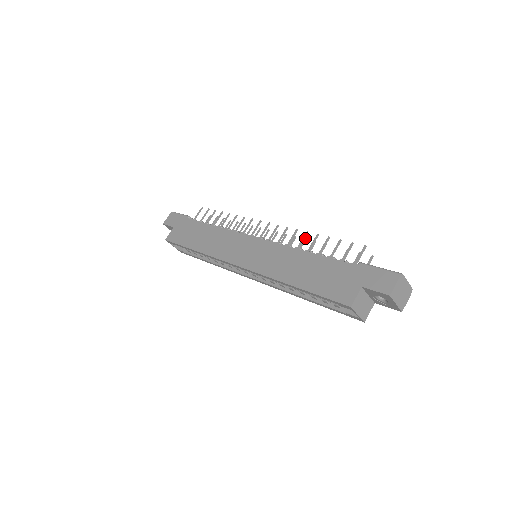
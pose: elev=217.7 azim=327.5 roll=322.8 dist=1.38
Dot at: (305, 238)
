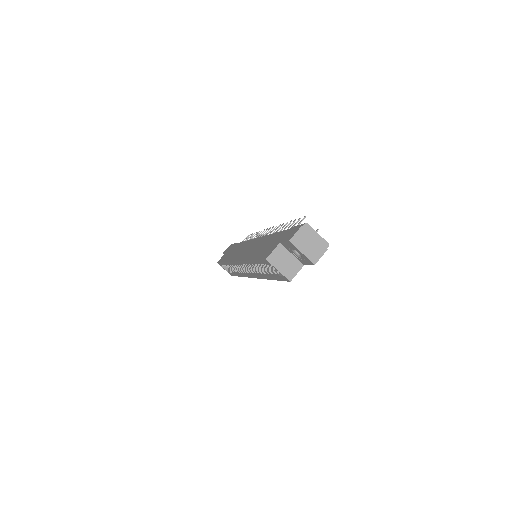
Dot at: occluded
